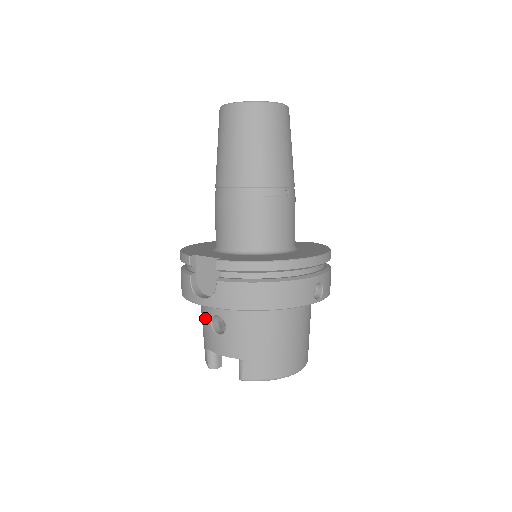
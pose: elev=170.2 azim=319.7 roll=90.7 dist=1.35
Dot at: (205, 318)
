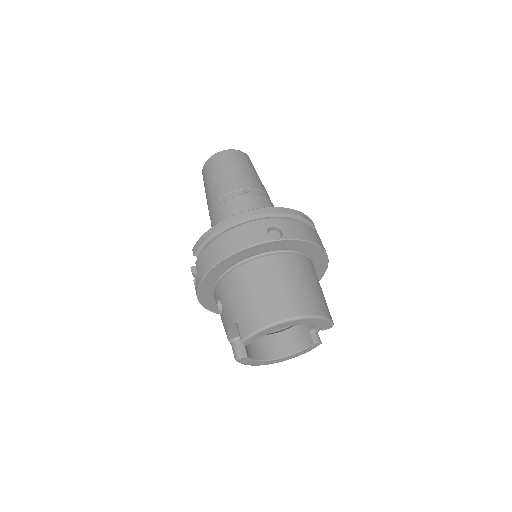
Dot at: occluded
